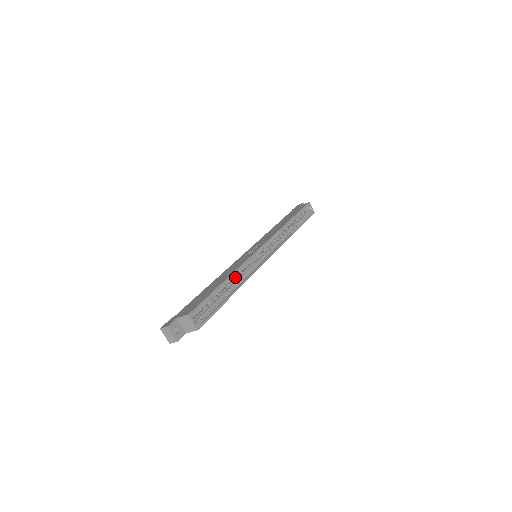
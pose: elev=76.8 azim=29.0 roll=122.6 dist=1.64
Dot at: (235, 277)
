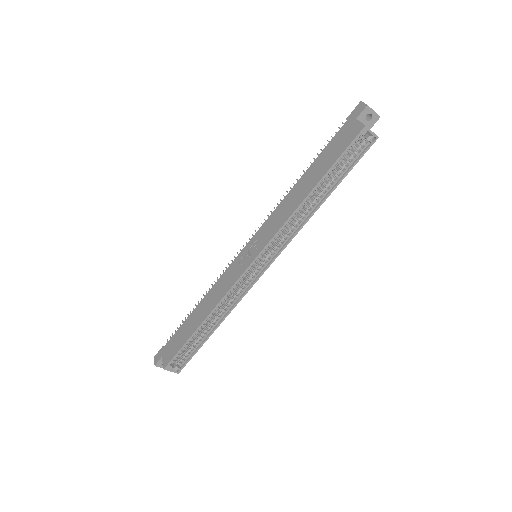
Dot at: (218, 308)
